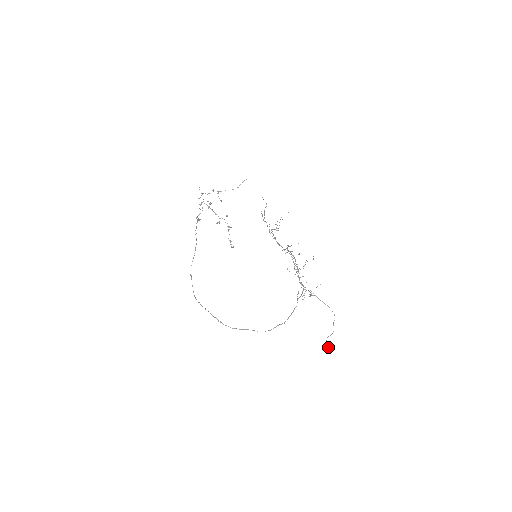
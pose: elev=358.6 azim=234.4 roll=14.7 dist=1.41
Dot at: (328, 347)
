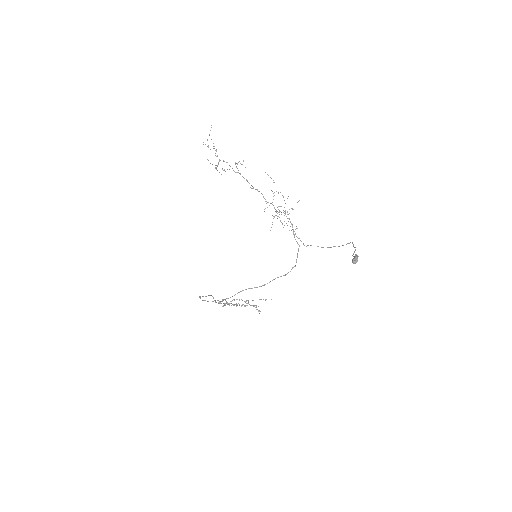
Dot at: (356, 257)
